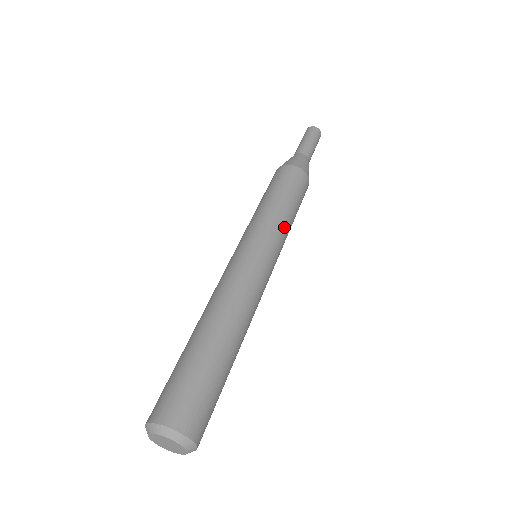
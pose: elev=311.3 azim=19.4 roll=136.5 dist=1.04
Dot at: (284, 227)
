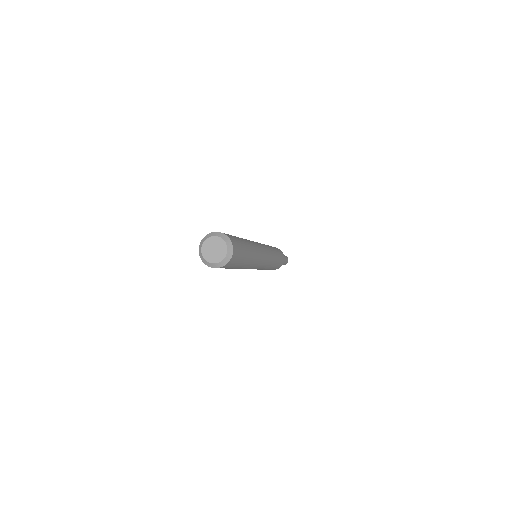
Dot at: occluded
